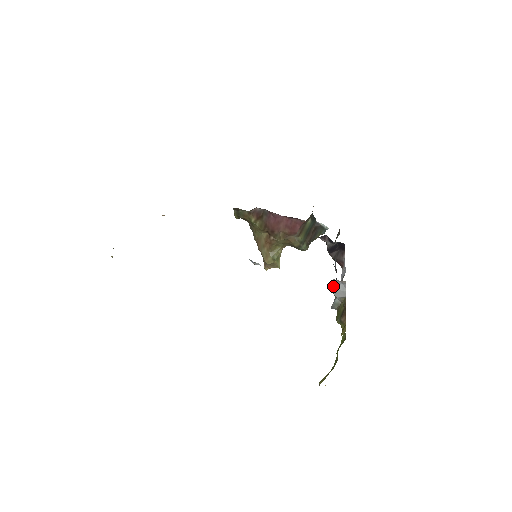
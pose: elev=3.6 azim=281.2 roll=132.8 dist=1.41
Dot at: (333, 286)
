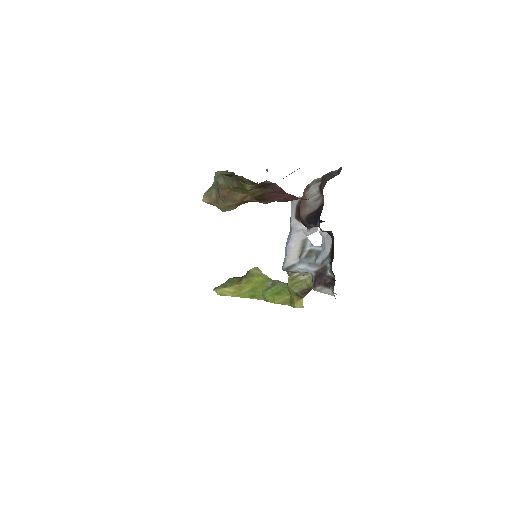
Dot at: (324, 292)
